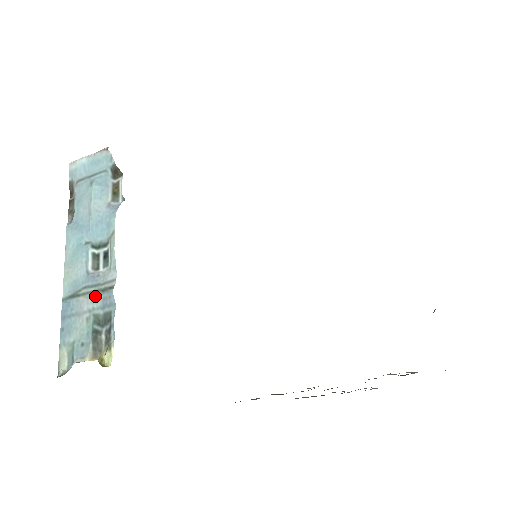
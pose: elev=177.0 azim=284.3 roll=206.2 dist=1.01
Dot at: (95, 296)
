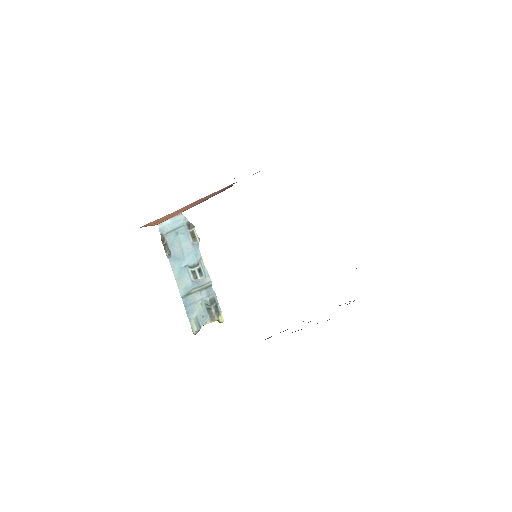
Dot at: (202, 292)
